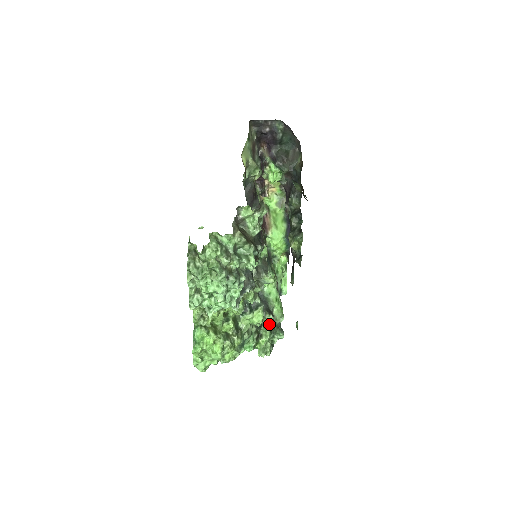
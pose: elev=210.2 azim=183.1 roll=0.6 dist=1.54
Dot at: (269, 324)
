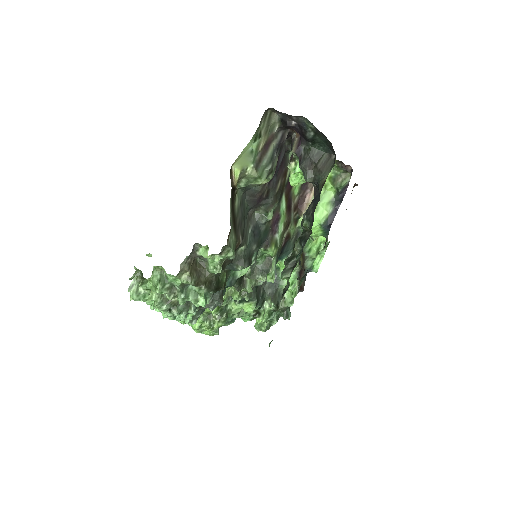
Dot at: (271, 308)
